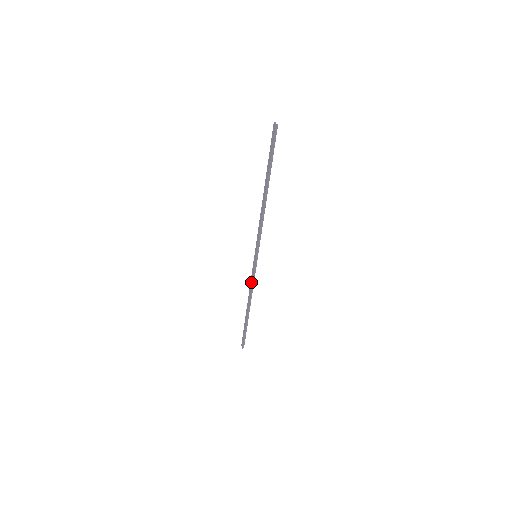
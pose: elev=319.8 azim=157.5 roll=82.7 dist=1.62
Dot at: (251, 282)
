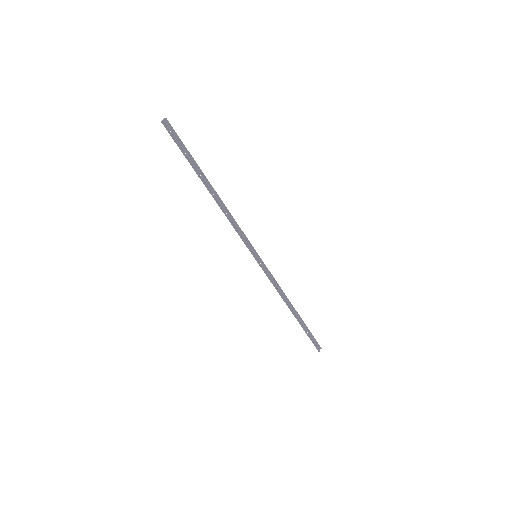
Dot at: (273, 283)
